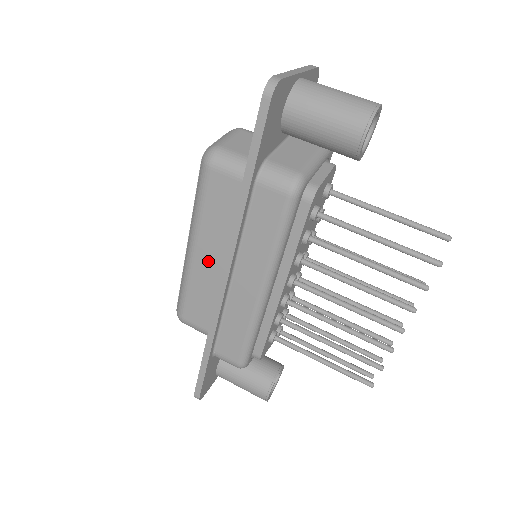
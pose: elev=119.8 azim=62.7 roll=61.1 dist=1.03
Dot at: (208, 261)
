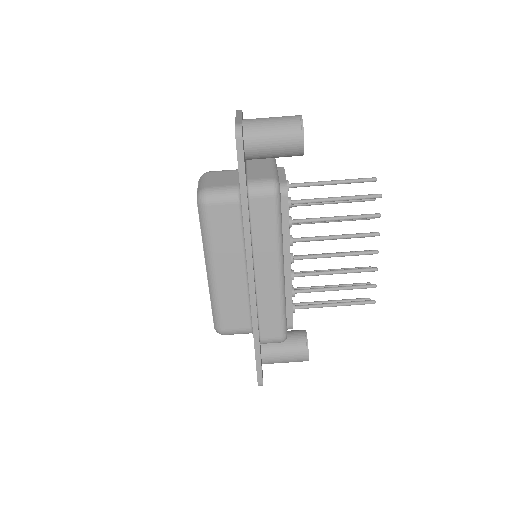
Dot at: (229, 274)
